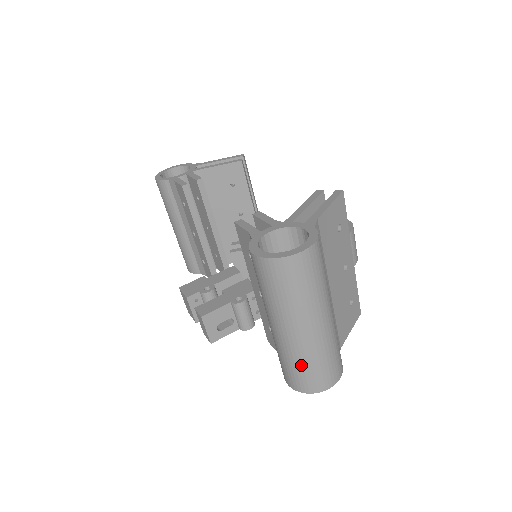
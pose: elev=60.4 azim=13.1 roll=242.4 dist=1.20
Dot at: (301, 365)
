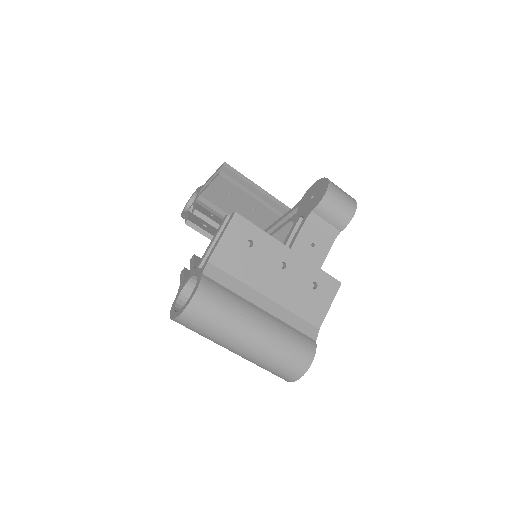
Dot at: (265, 368)
